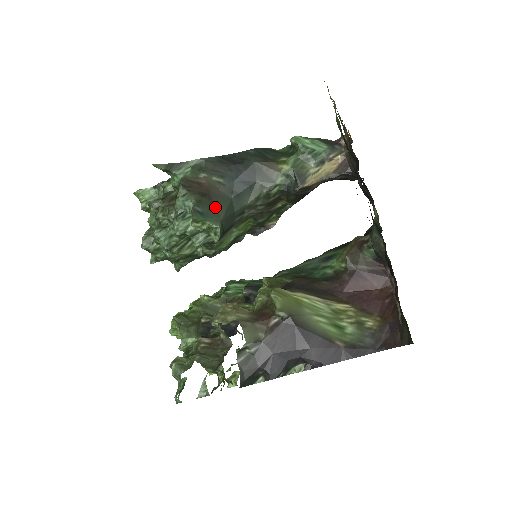
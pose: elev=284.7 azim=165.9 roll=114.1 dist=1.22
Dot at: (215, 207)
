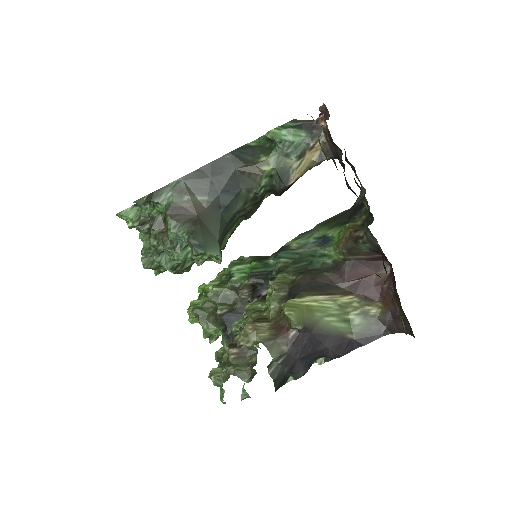
Dot at: (208, 230)
